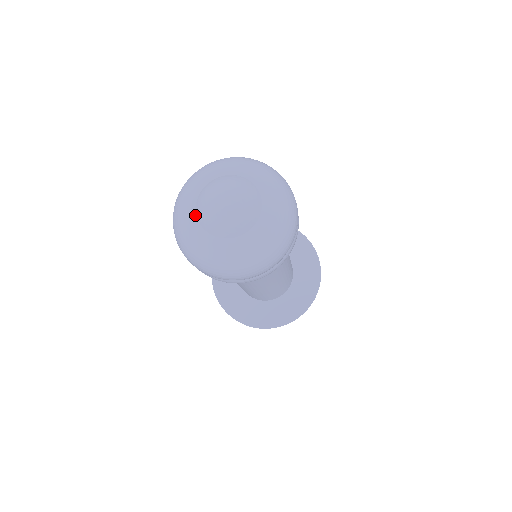
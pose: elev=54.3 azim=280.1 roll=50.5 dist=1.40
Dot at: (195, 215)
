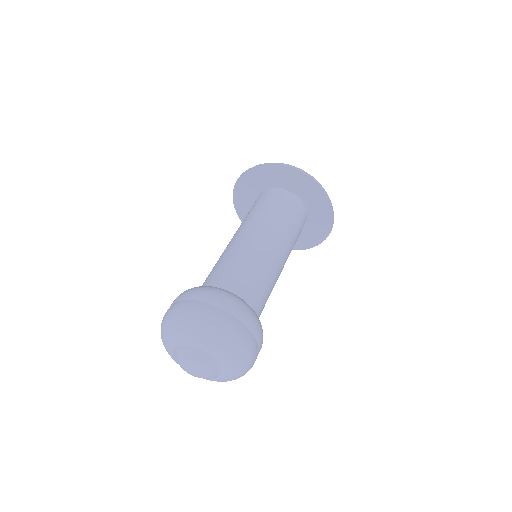
Dot at: occluded
